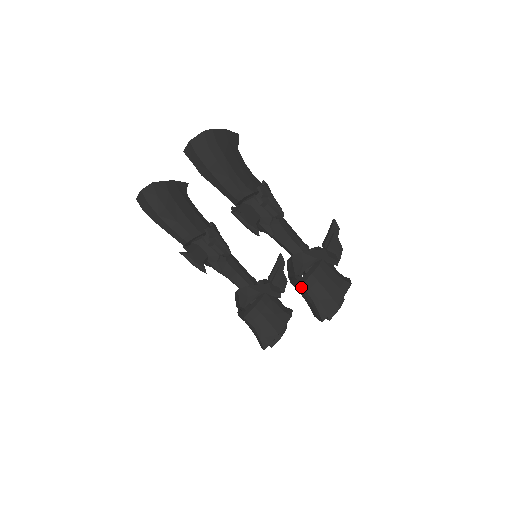
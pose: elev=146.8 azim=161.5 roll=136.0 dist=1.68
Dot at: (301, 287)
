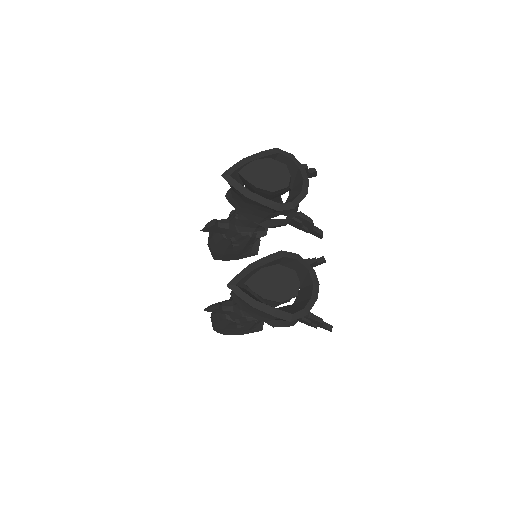
Dot at: (226, 195)
